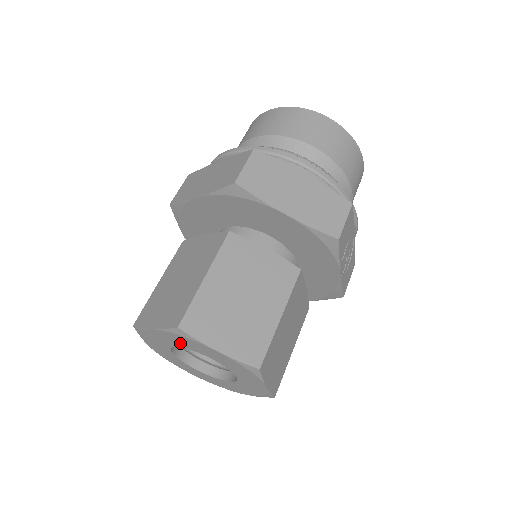
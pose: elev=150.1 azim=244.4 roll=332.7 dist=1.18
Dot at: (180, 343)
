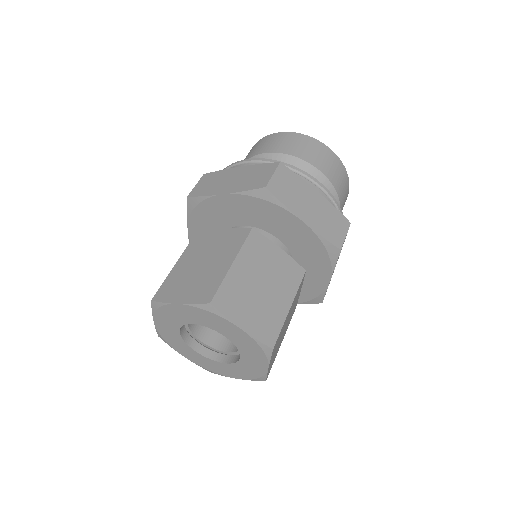
Dot at: (201, 320)
